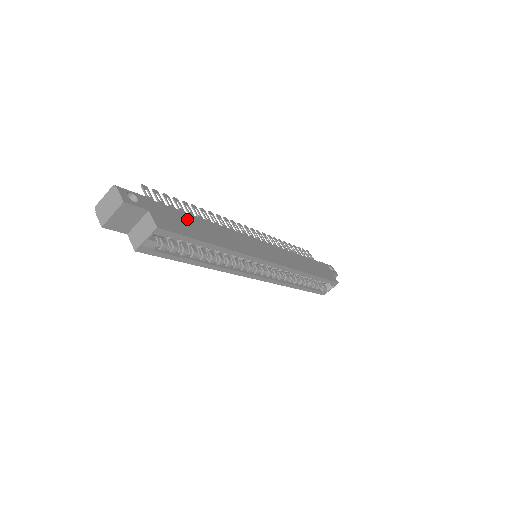
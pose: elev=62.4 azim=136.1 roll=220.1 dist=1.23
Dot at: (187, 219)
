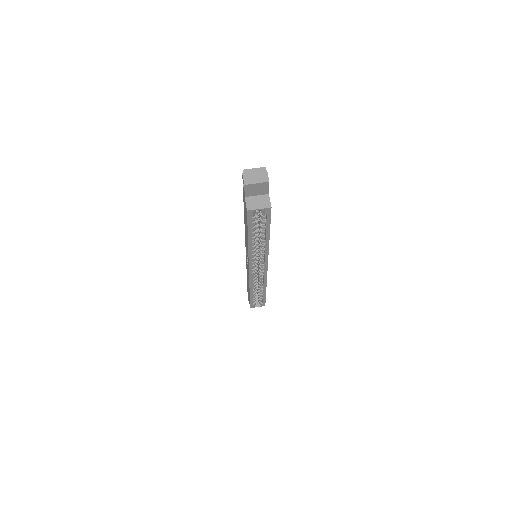
Dot at: occluded
